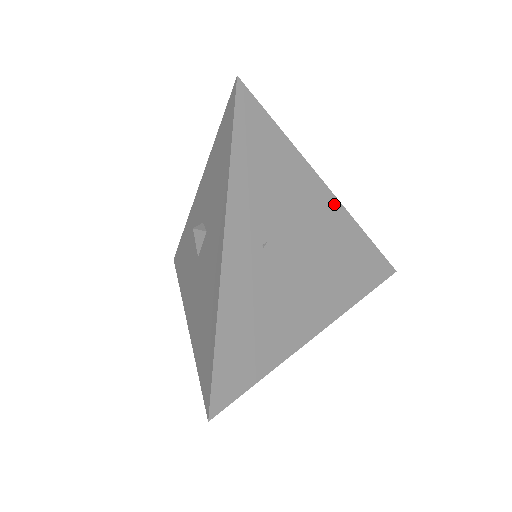
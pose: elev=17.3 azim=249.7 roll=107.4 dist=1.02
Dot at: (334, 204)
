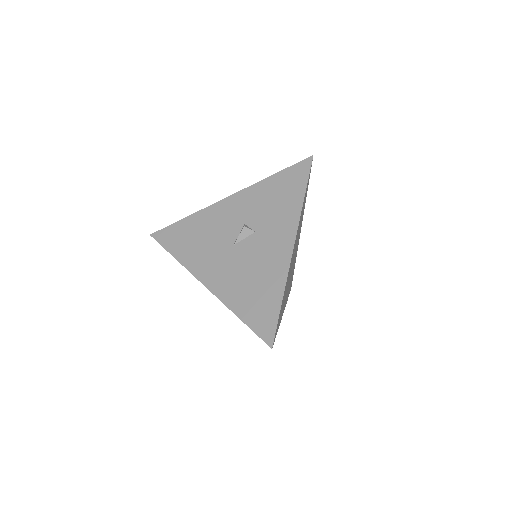
Dot at: occluded
